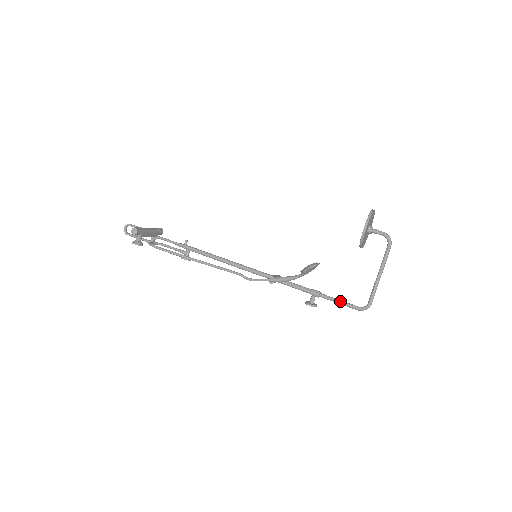
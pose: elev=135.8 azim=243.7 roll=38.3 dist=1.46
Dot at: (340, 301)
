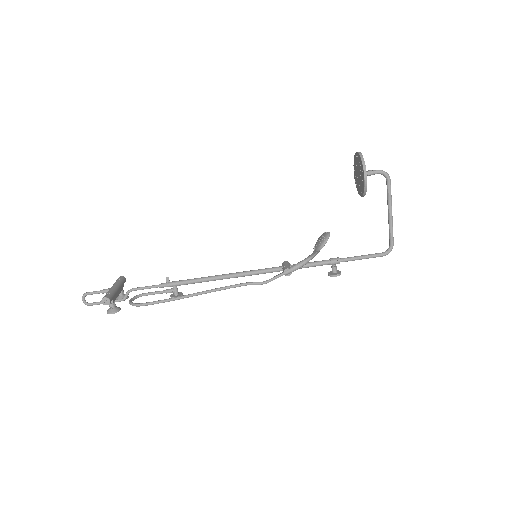
Dot at: (363, 257)
